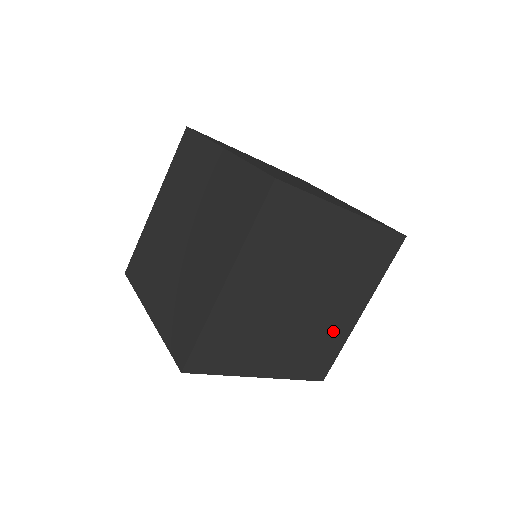
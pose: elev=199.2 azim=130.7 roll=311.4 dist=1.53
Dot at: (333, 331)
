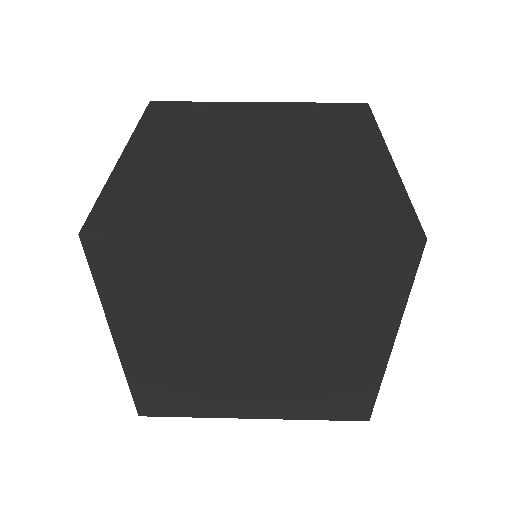
Dot at: (343, 373)
